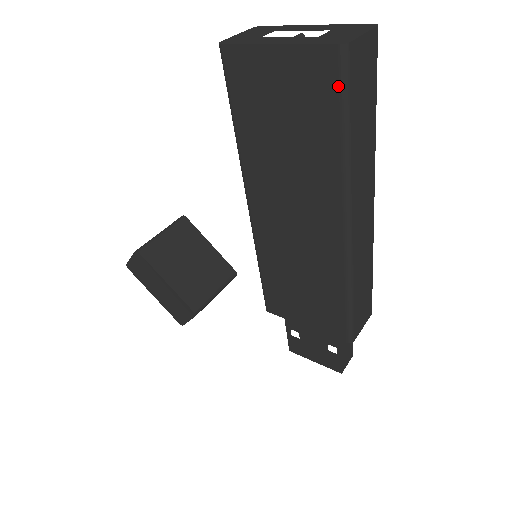
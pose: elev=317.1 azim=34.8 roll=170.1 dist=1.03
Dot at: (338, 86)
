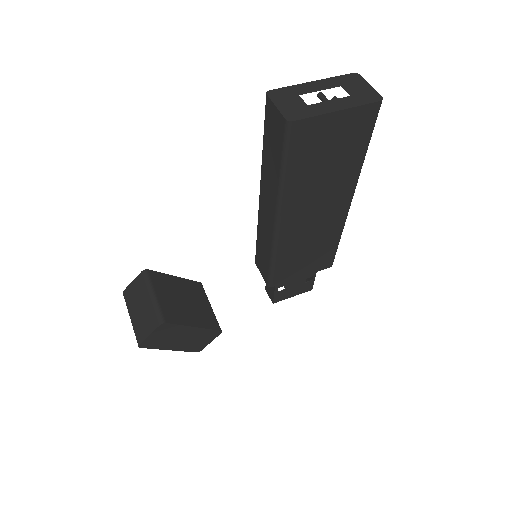
Dot at: (373, 123)
